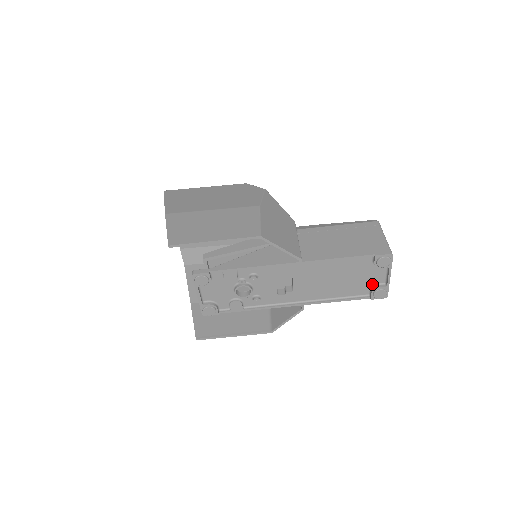
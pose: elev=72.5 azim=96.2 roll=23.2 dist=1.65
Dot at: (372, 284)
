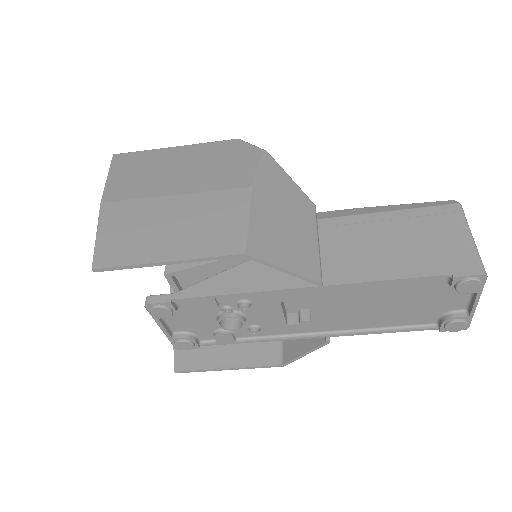
Dot at: (443, 311)
